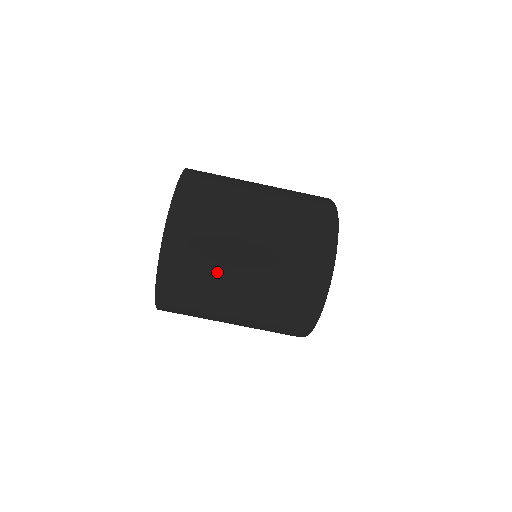
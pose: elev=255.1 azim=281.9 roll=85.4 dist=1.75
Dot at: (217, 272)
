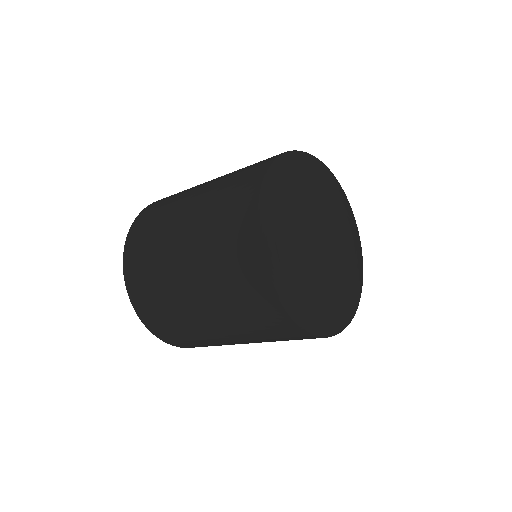
Dot at: occluded
